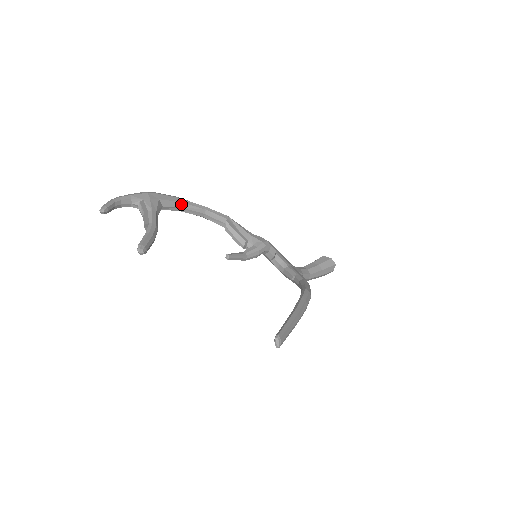
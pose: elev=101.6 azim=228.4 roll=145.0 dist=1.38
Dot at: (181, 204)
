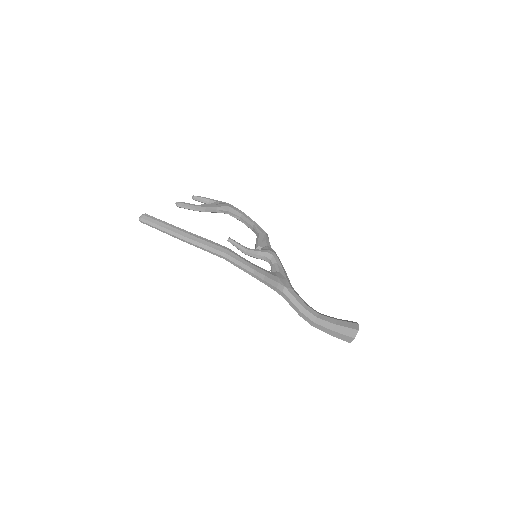
Dot at: (242, 216)
